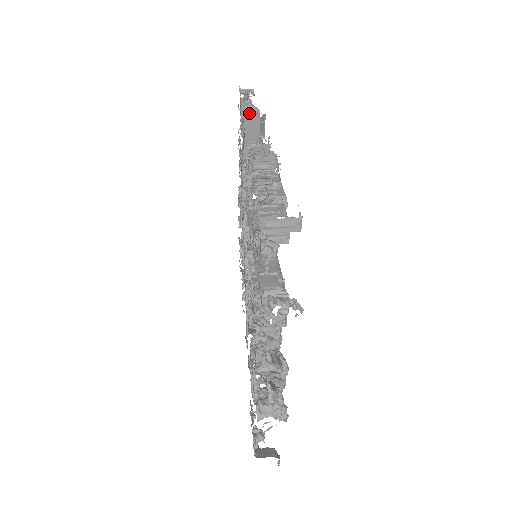
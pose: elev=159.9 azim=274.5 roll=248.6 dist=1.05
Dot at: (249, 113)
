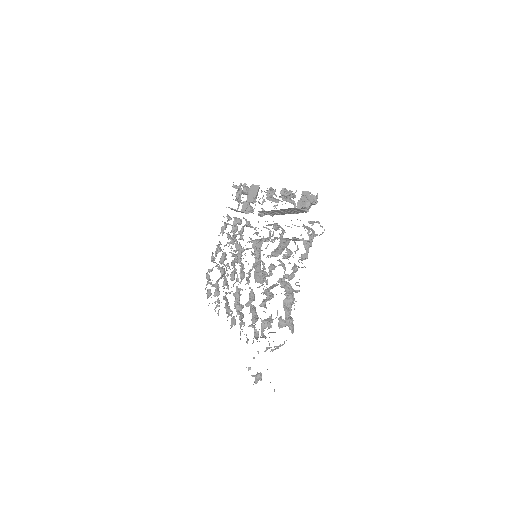
Dot at: (247, 189)
